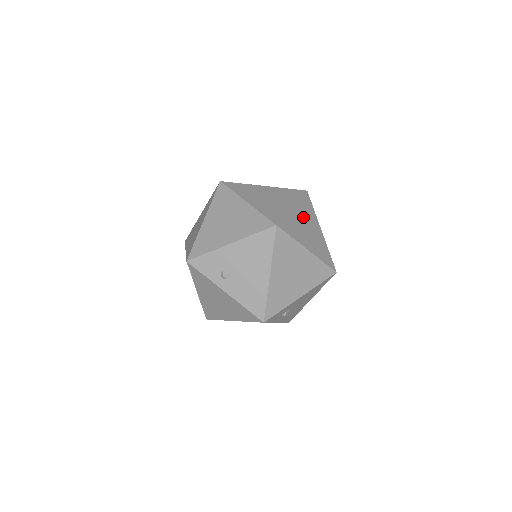
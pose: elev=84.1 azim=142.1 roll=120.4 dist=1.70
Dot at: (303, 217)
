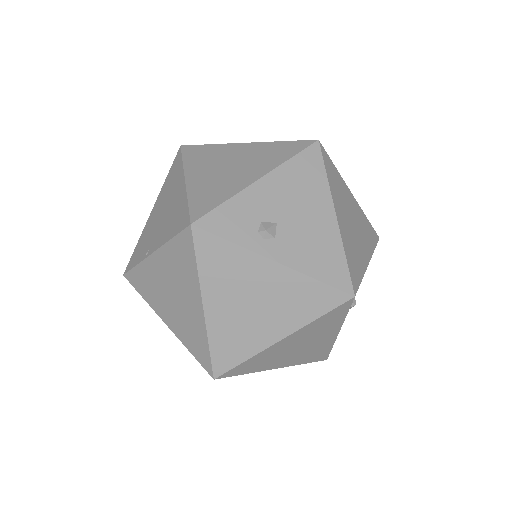
Dot at: occluded
